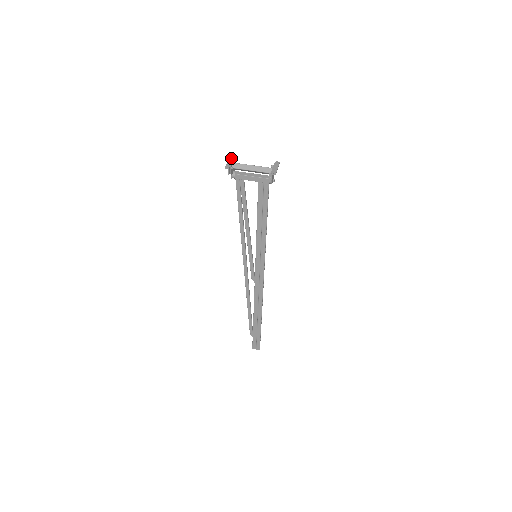
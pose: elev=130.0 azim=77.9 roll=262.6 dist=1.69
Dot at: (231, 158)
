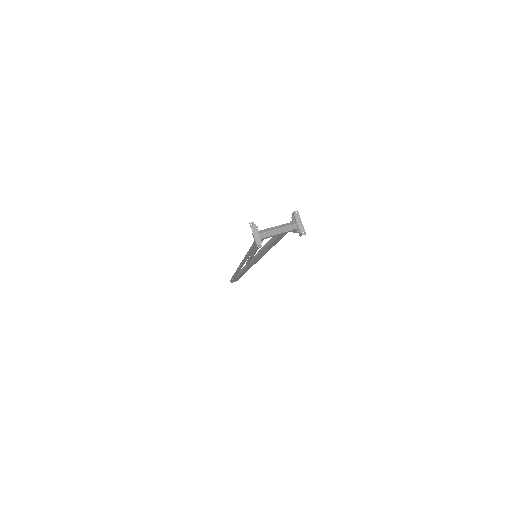
Dot at: (253, 228)
